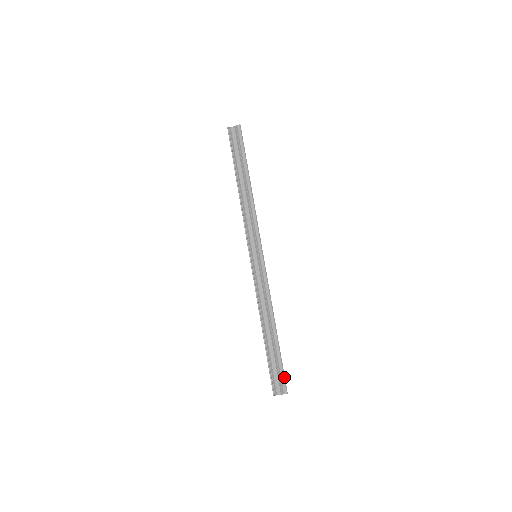
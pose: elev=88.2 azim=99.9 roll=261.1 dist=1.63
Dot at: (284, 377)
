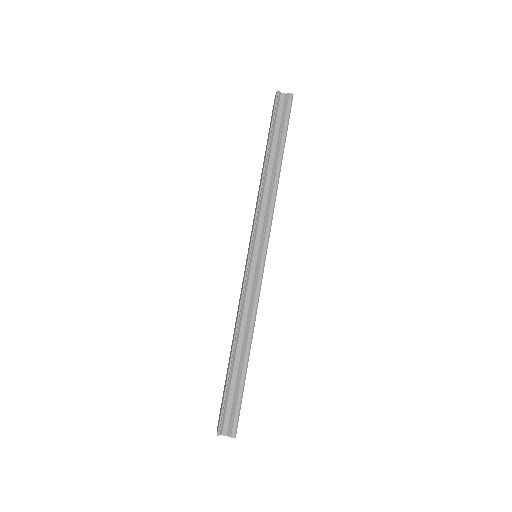
Dot at: (238, 416)
